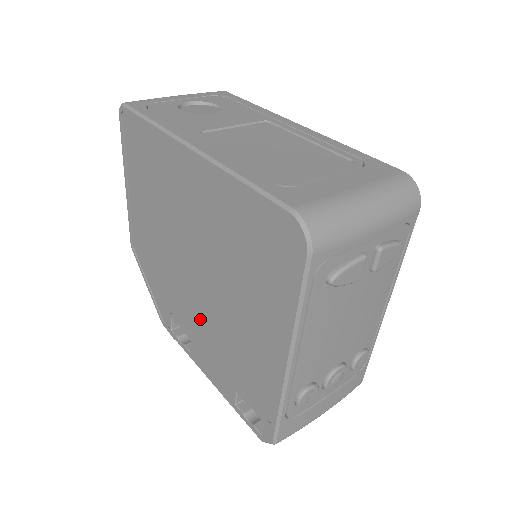
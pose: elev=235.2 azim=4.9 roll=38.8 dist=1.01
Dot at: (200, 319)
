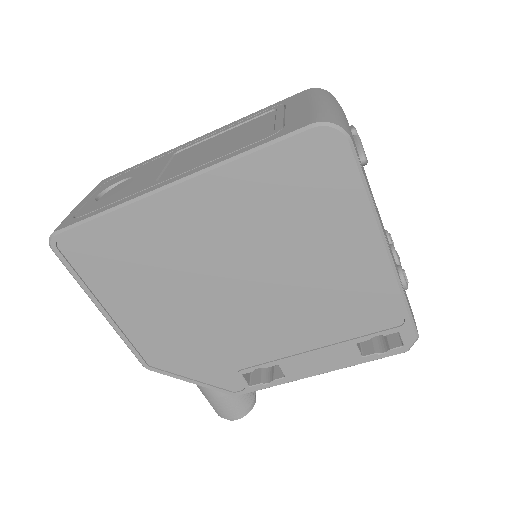
Dot at: (277, 331)
